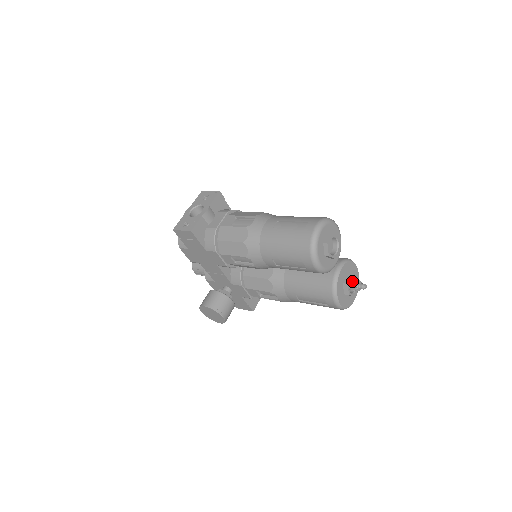
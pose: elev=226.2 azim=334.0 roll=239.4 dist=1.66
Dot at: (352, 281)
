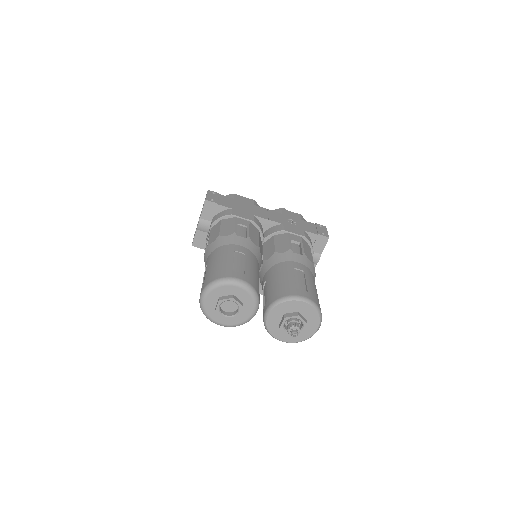
Dot at: (288, 324)
